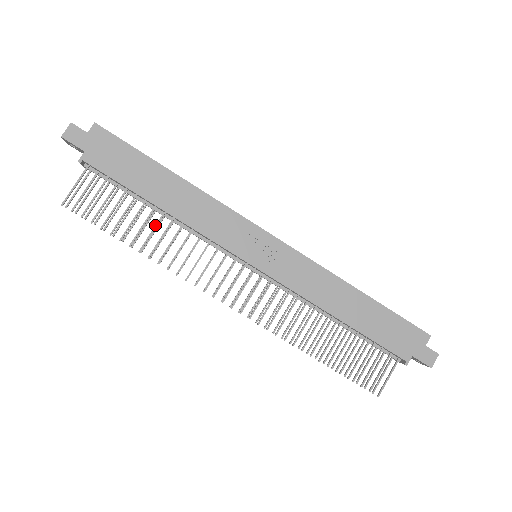
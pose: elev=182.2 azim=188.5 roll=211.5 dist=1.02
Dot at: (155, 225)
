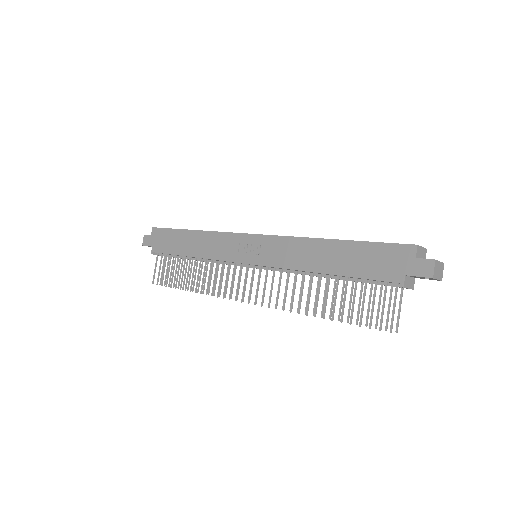
Dot at: (193, 269)
